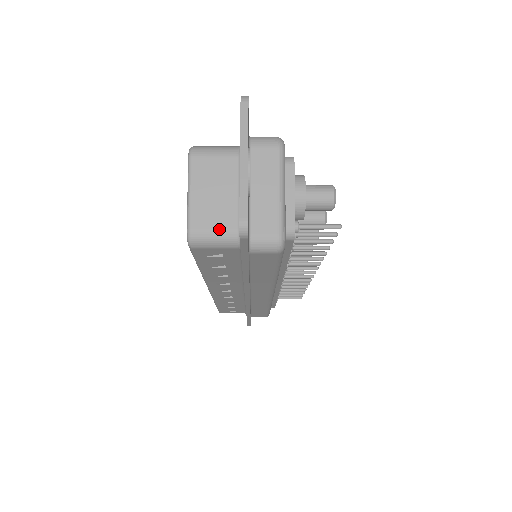
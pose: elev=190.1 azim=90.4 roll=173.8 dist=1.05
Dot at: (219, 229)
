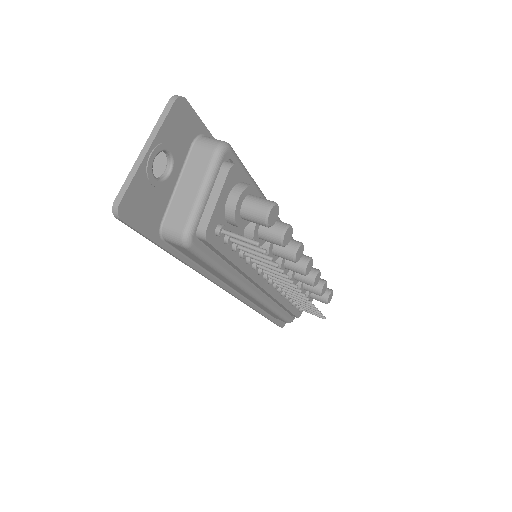
Dot at: occluded
